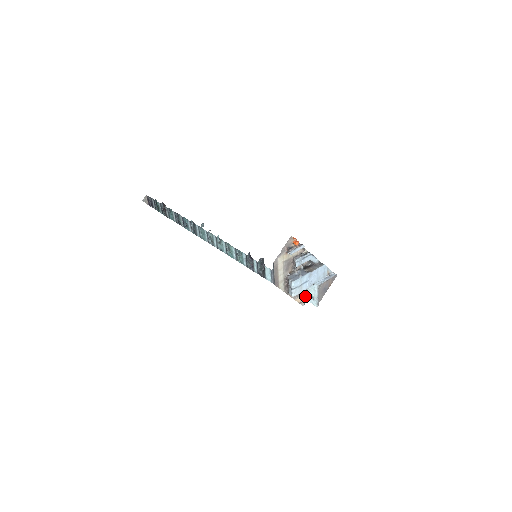
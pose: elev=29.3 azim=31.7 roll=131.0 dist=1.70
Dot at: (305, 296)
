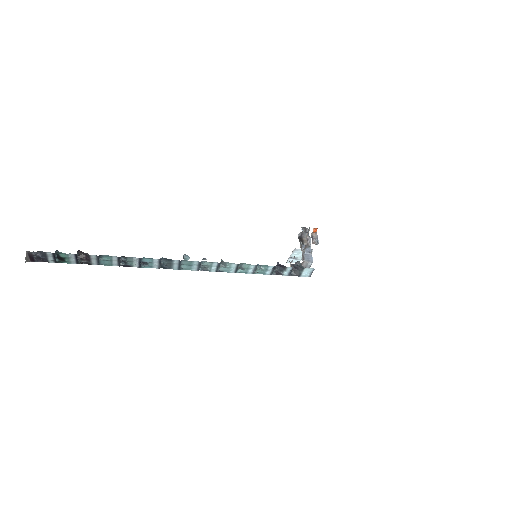
Dot at: occluded
